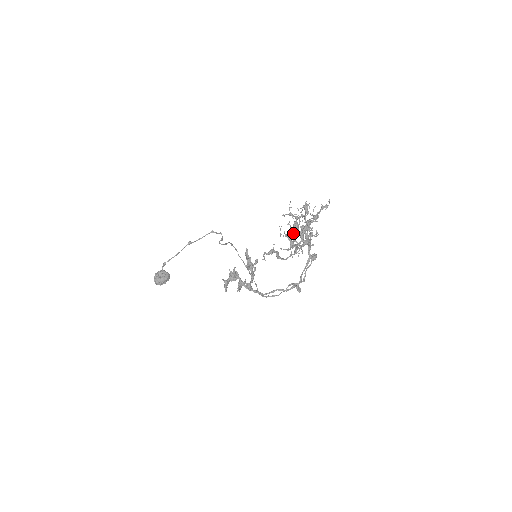
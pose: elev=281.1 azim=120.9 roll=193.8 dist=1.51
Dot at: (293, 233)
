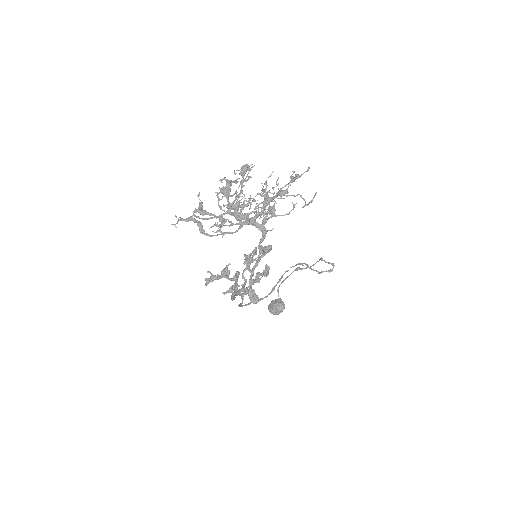
Dot at: occluded
